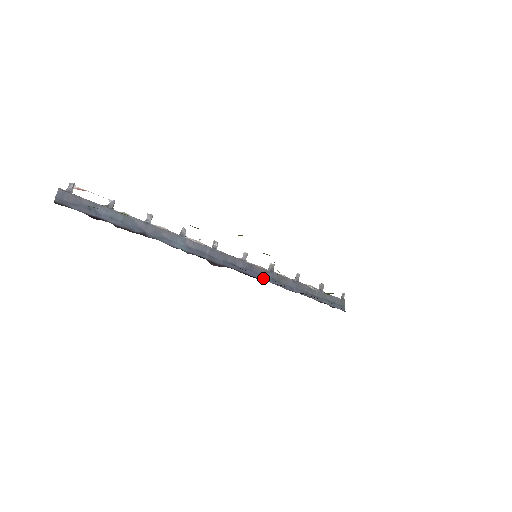
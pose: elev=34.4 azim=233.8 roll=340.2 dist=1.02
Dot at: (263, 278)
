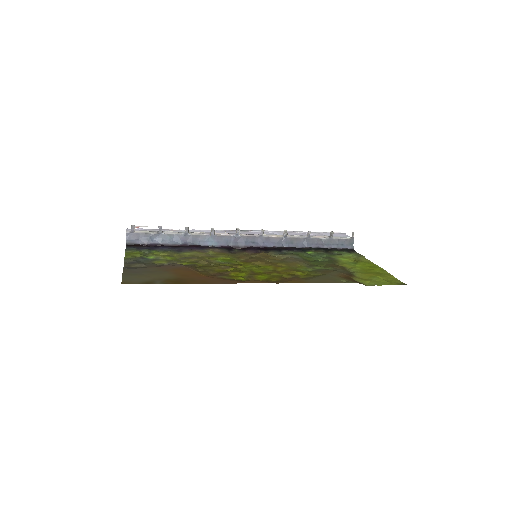
Dot at: (278, 245)
